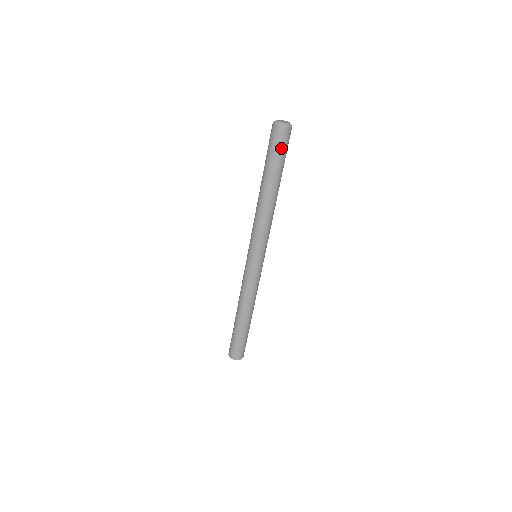
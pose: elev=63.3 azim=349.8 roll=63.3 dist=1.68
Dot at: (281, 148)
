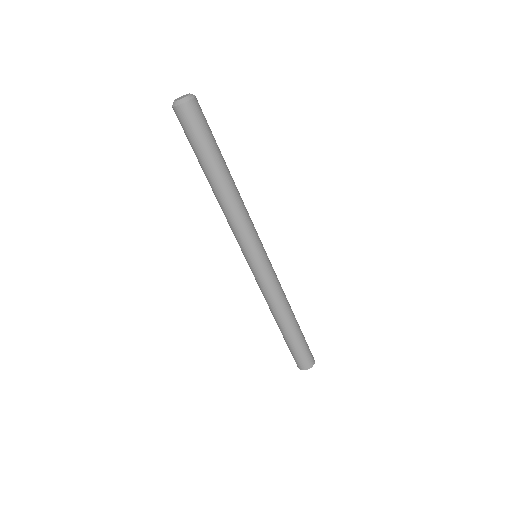
Dot at: (199, 128)
